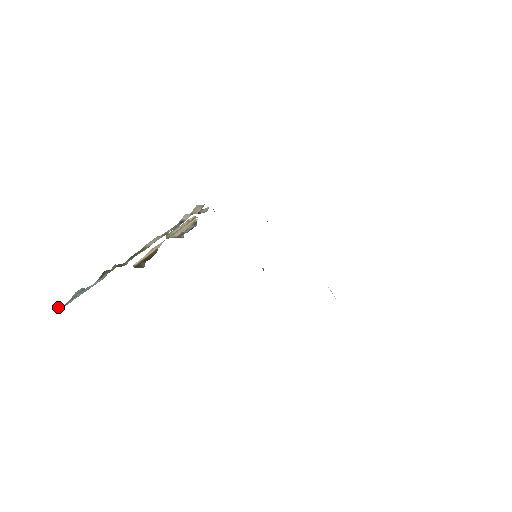
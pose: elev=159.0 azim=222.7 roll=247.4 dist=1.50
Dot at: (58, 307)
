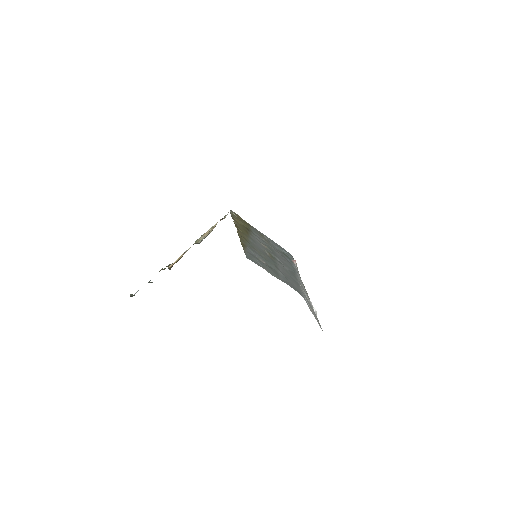
Dot at: (133, 295)
